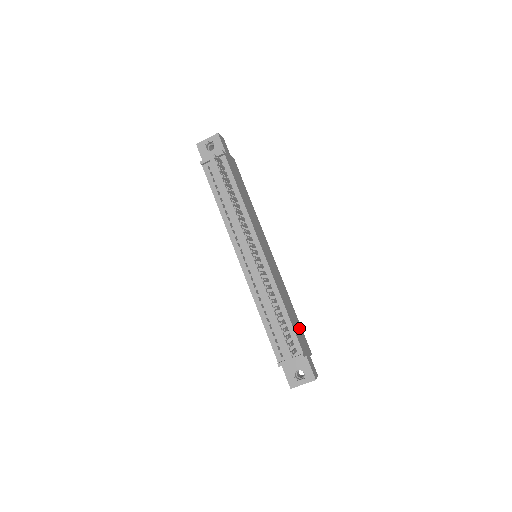
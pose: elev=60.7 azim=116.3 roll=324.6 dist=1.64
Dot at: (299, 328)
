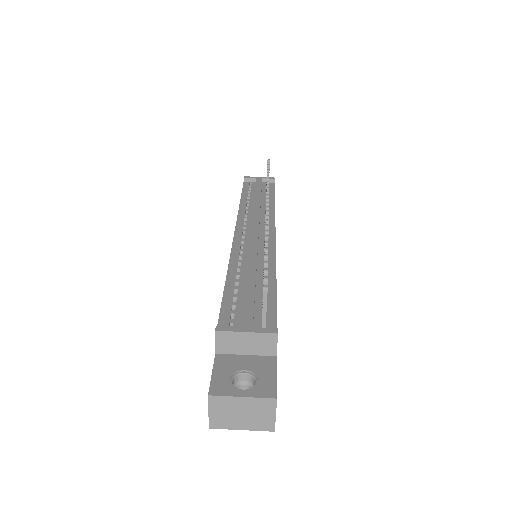
Dot at: occluded
